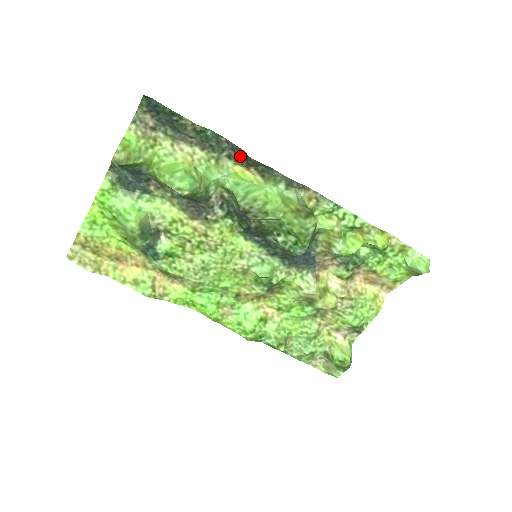
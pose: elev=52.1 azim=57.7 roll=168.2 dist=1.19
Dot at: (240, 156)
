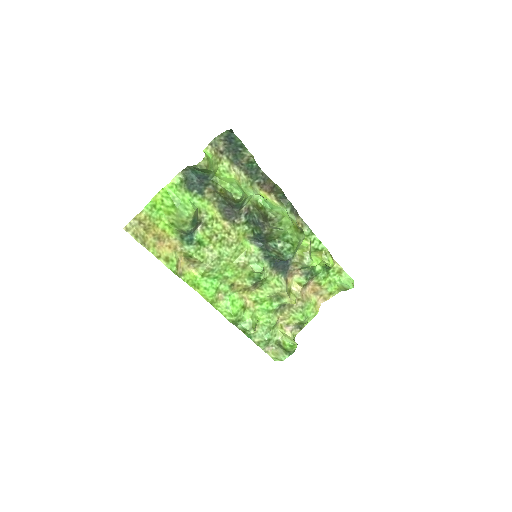
Dot at: (267, 185)
